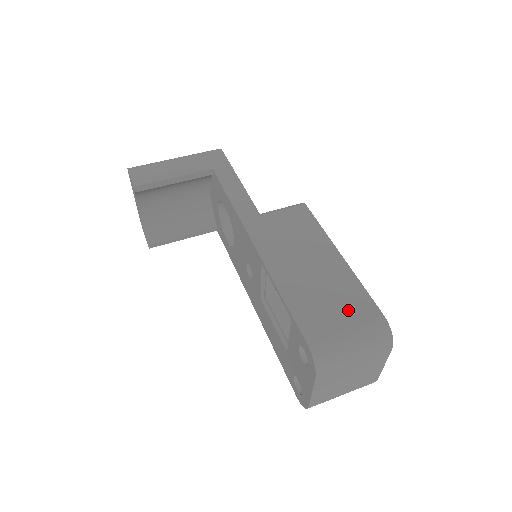
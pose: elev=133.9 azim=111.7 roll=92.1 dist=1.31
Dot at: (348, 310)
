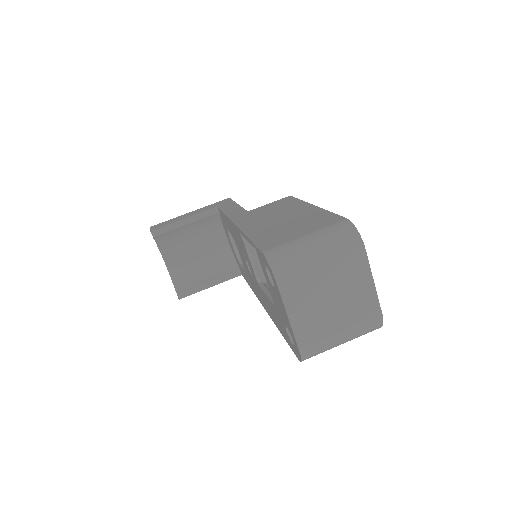
Dot at: (310, 226)
